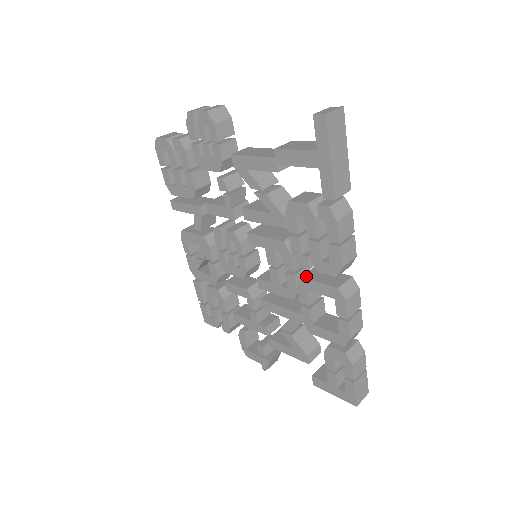
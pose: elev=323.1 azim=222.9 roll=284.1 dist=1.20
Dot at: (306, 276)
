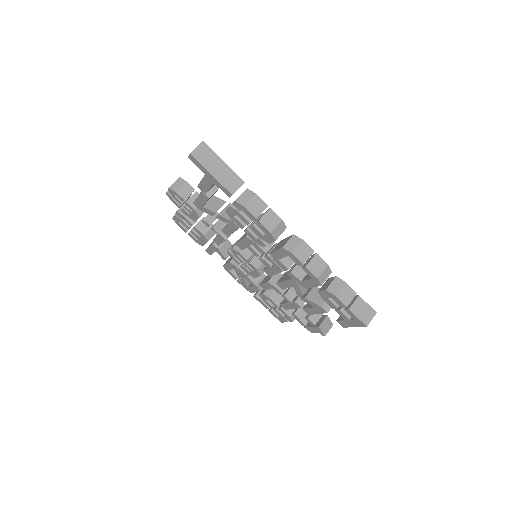
Dot at: (272, 251)
